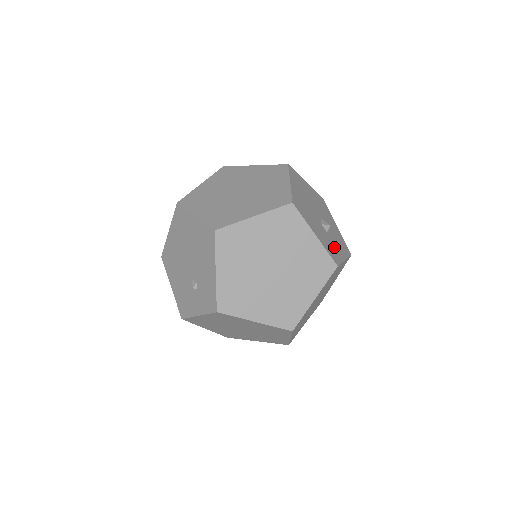
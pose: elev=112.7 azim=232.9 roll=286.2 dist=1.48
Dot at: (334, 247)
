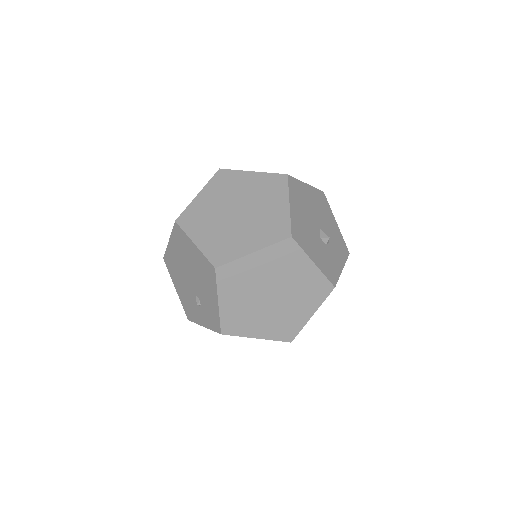
Dot at: (332, 261)
